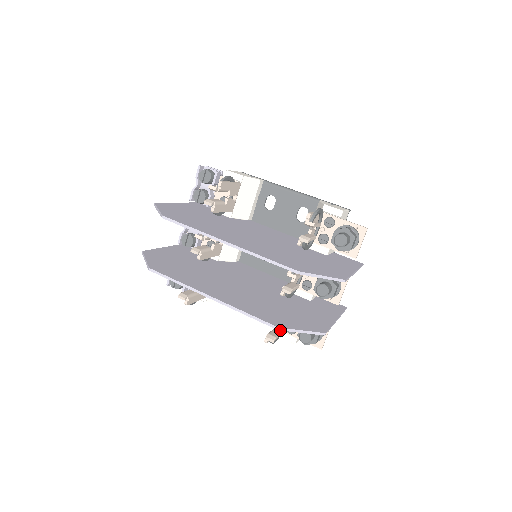
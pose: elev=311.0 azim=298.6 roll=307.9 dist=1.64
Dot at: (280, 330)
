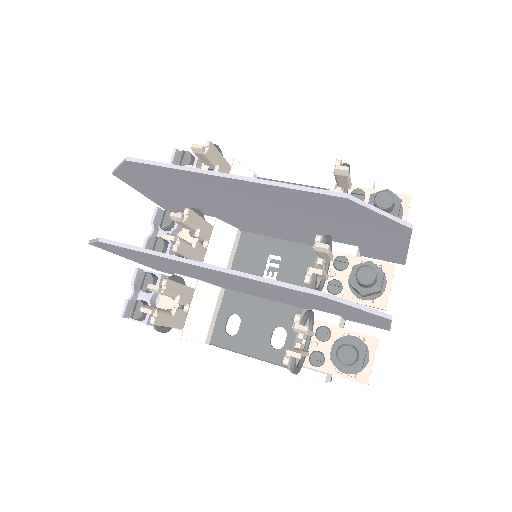
Dot at: (304, 350)
